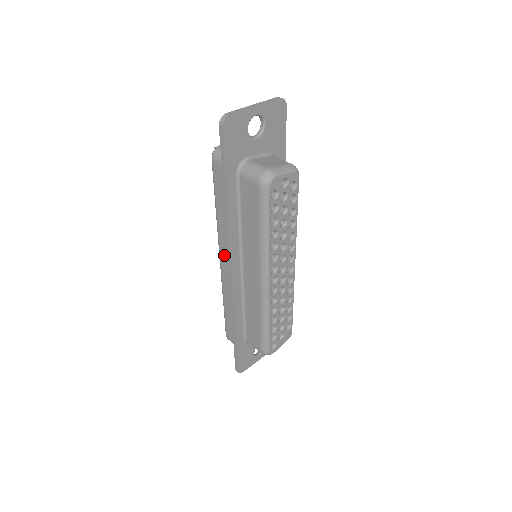
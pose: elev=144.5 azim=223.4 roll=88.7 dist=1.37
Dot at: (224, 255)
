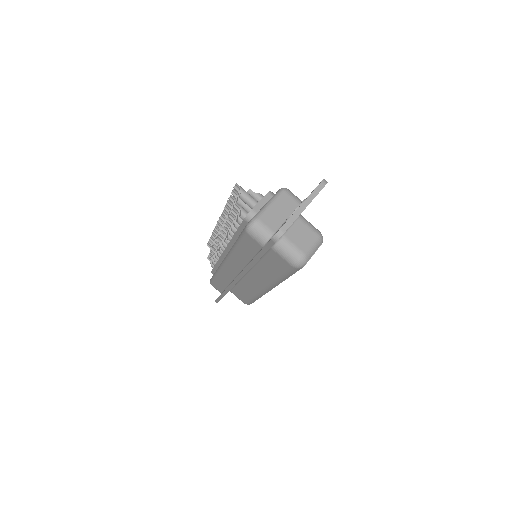
Dot at: (231, 266)
